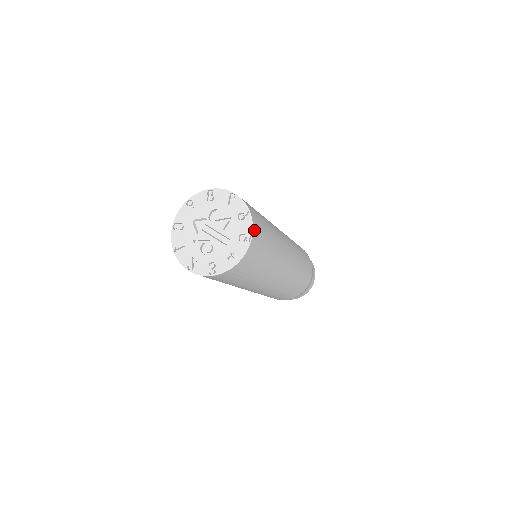
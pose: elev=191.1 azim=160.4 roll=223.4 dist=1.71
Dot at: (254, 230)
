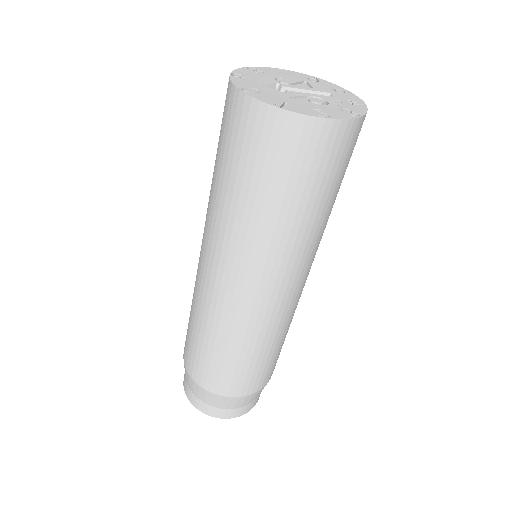
Dot at: occluded
